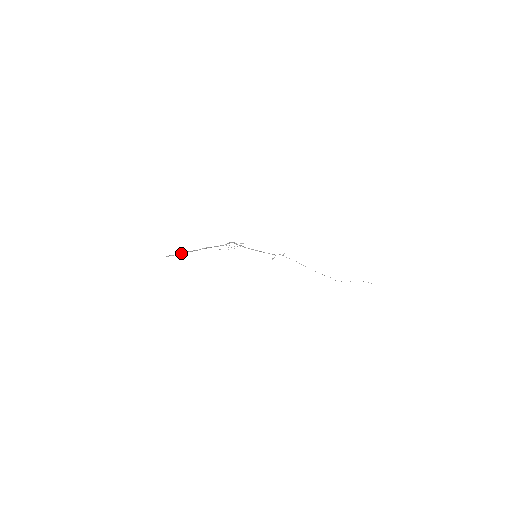
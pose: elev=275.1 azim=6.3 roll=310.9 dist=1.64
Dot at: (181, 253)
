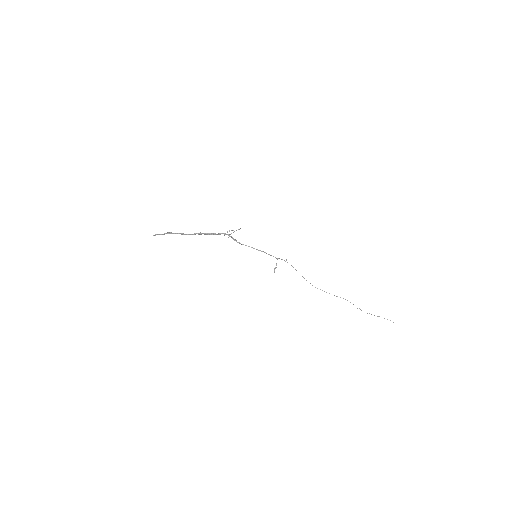
Dot at: (170, 233)
